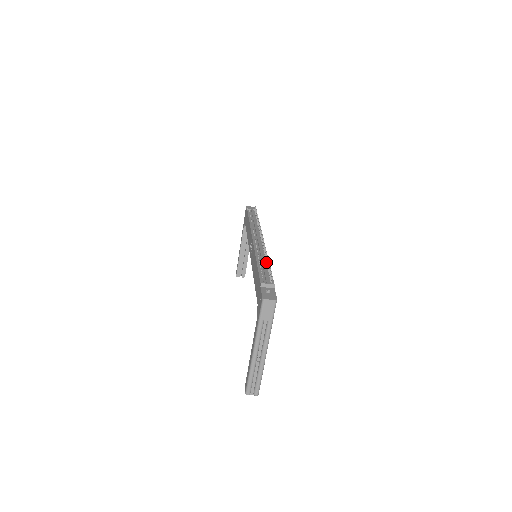
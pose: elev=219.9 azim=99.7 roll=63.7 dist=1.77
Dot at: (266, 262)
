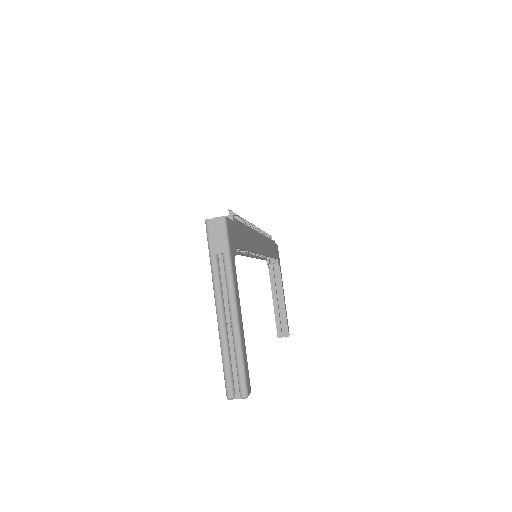
Dot at: occluded
